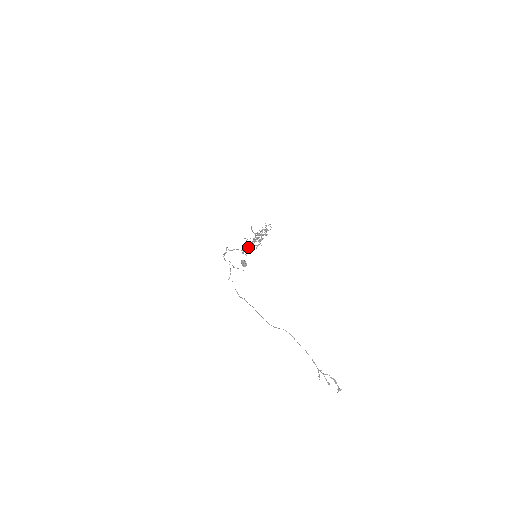
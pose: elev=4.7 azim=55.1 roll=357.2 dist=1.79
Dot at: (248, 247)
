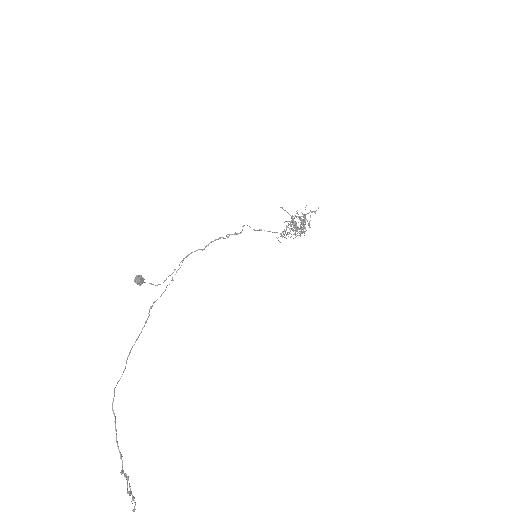
Dot at: (305, 228)
